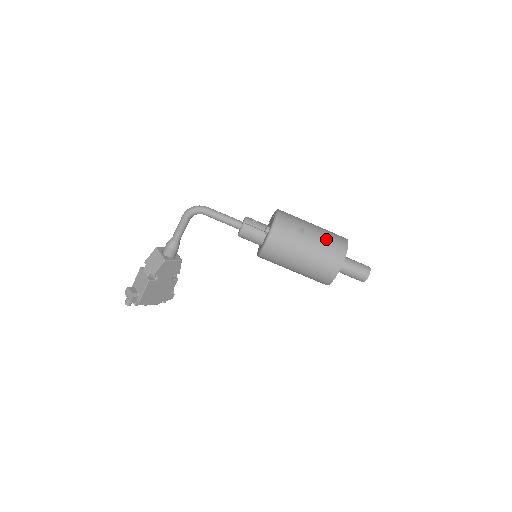
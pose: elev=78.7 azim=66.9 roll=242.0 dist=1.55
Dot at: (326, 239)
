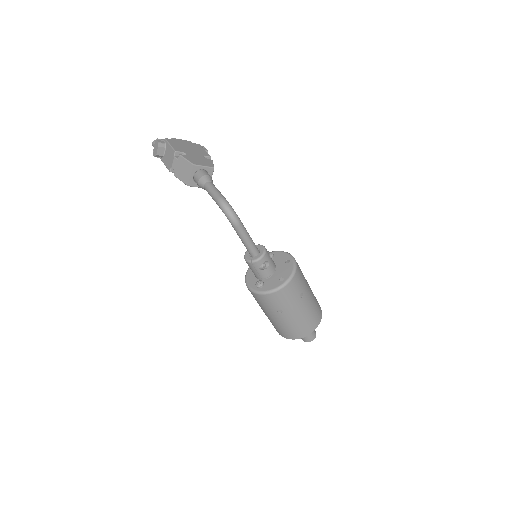
Dot at: (292, 326)
